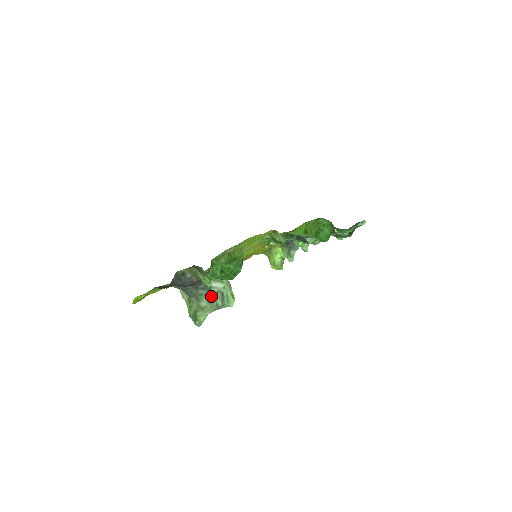
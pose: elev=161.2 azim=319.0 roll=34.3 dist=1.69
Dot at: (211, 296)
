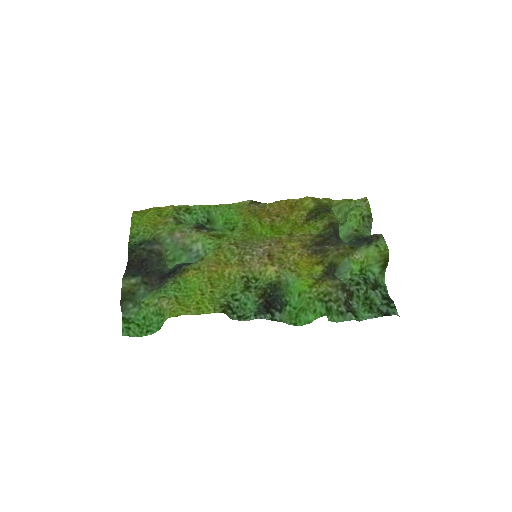
Dot at: occluded
